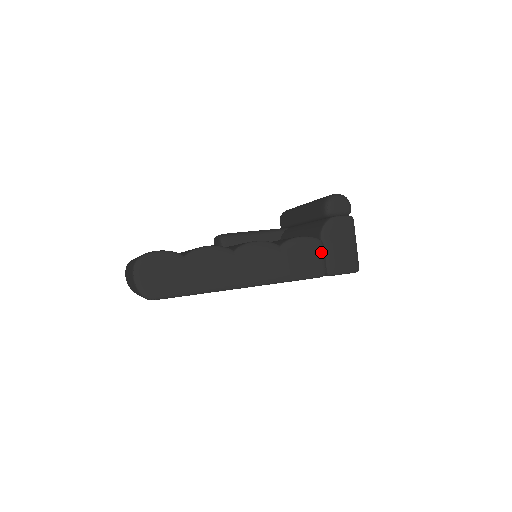
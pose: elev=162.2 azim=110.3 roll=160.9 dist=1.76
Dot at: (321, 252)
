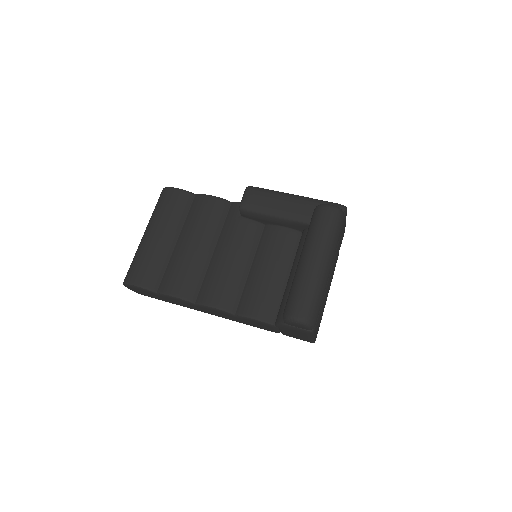
Dot at: (275, 329)
